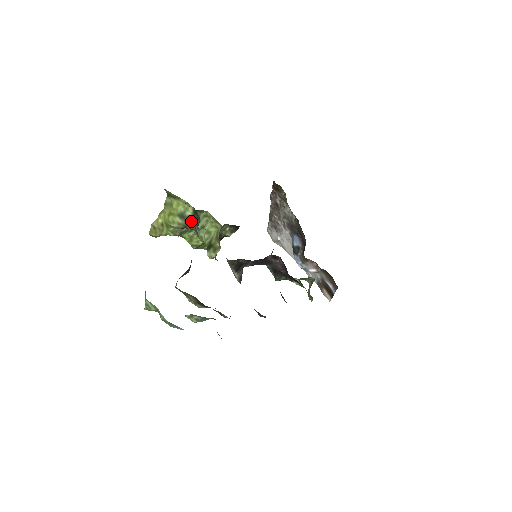
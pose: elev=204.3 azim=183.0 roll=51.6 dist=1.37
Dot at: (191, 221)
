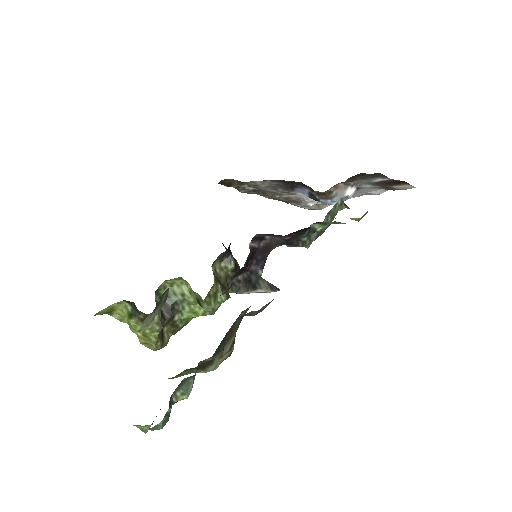
Dot at: (135, 311)
